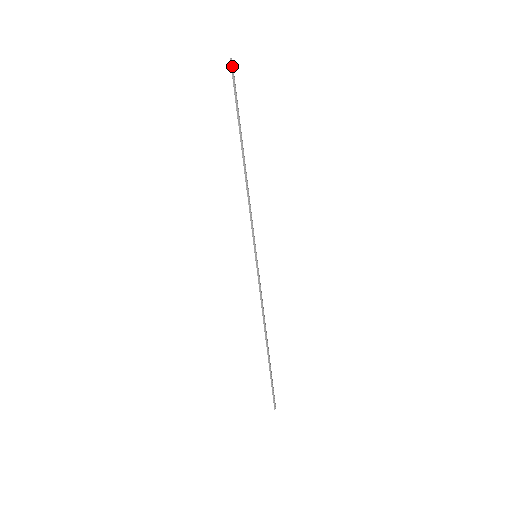
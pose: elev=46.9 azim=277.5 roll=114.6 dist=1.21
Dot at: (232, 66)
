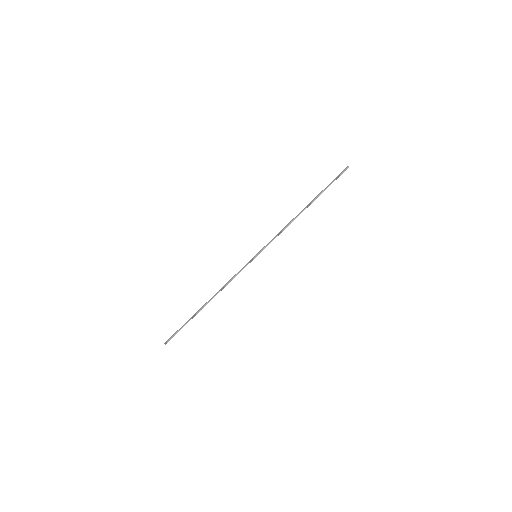
Dot at: occluded
